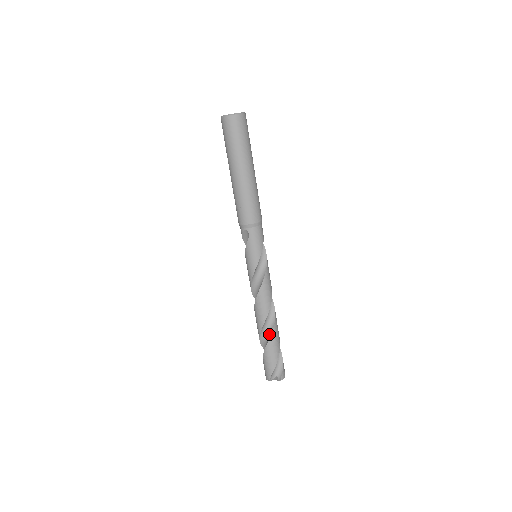
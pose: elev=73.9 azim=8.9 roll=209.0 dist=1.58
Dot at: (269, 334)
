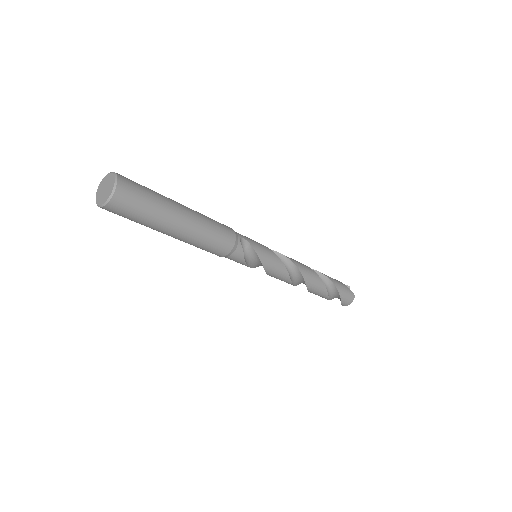
Dot at: occluded
